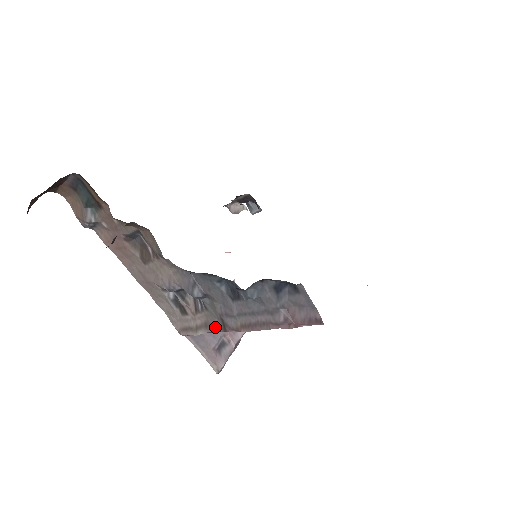
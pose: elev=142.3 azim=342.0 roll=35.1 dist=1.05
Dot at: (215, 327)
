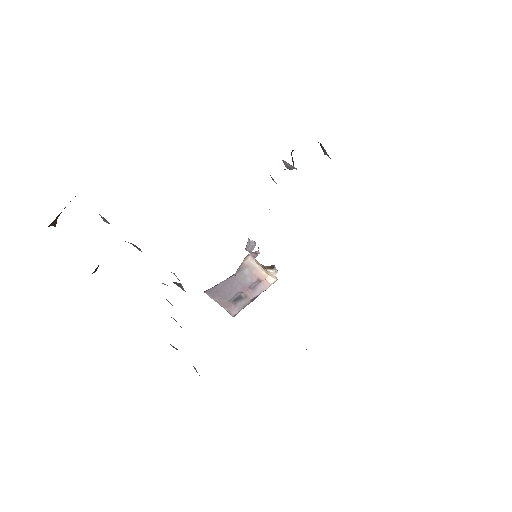
Dot at: occluded
